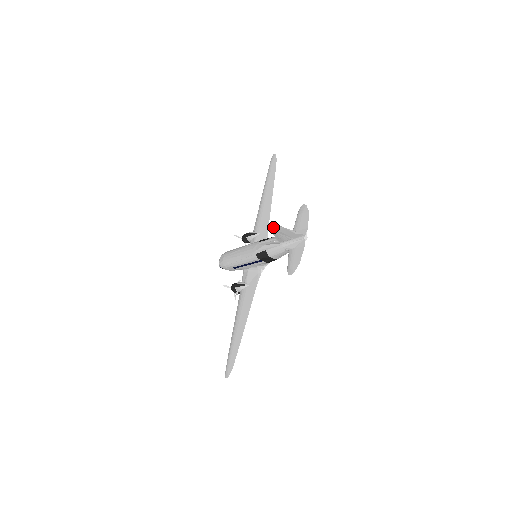
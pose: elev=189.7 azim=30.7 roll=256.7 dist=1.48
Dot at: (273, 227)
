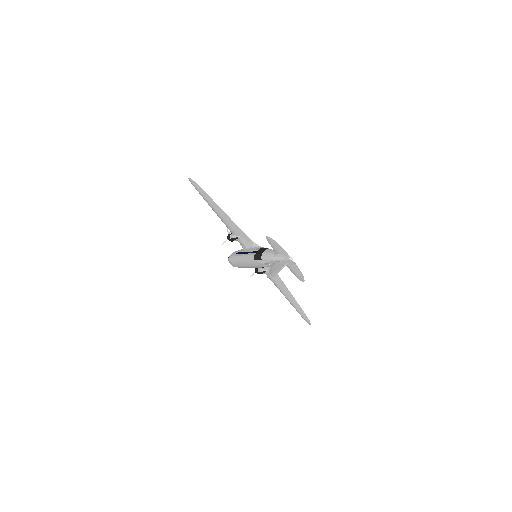
Dot at: (270, 277)
